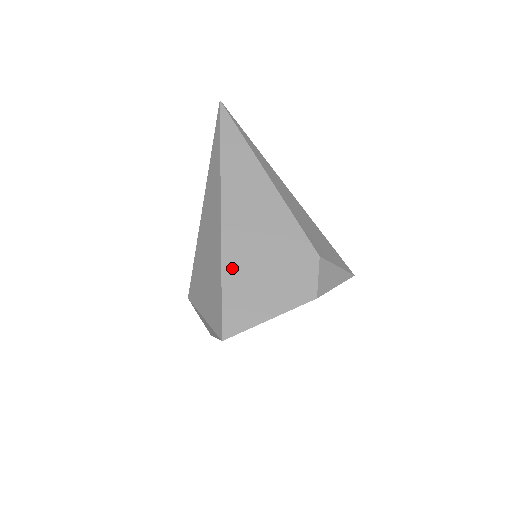
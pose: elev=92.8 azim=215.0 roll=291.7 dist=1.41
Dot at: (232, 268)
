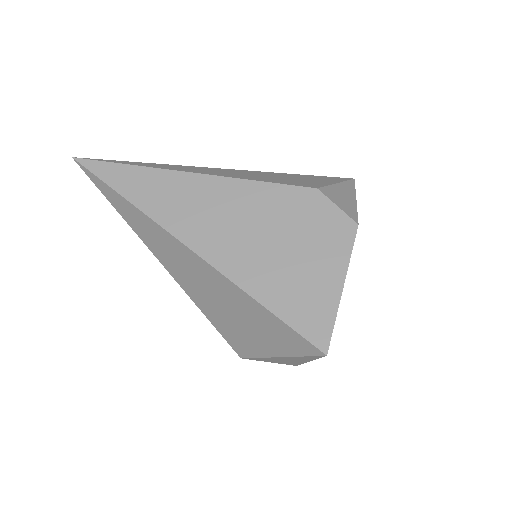
Dot at: (257, 283)
